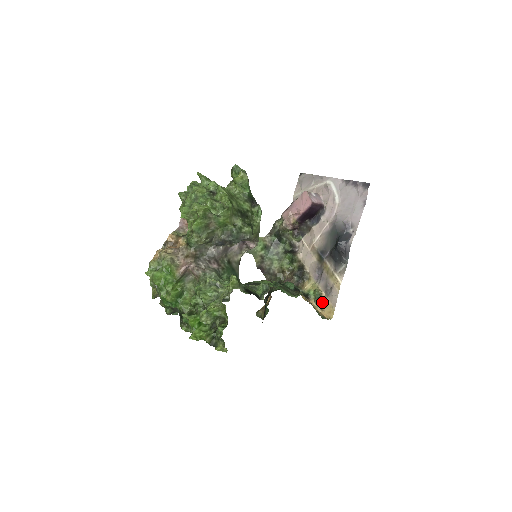
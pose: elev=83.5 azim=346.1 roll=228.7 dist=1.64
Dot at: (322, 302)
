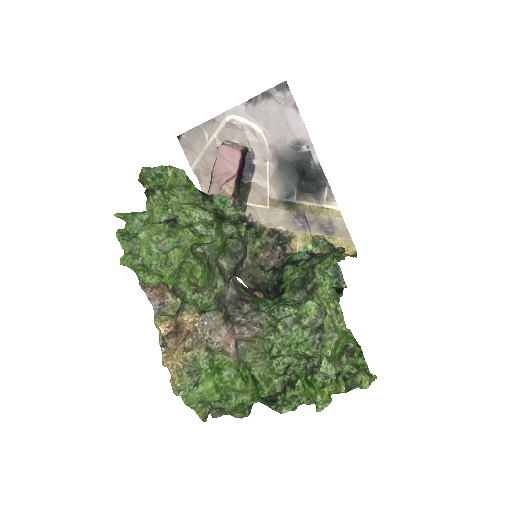
Dot at: (331, 245)
